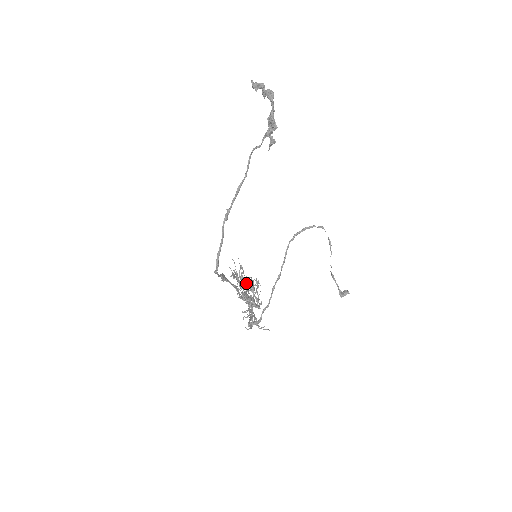
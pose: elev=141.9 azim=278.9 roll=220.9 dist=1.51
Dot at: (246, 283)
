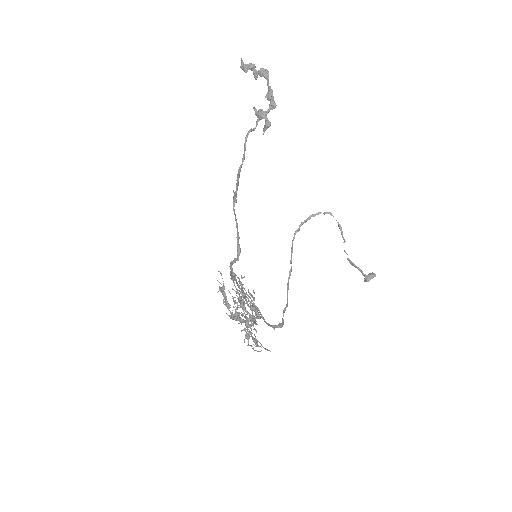
Dot at: occluded
